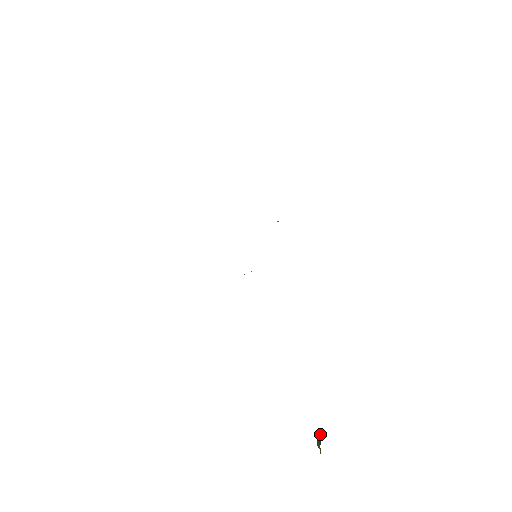
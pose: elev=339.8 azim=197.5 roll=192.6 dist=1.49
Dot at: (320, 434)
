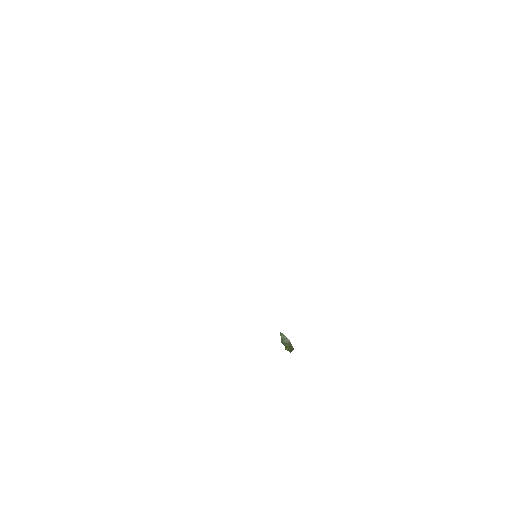
Dot at: (286, 341)
